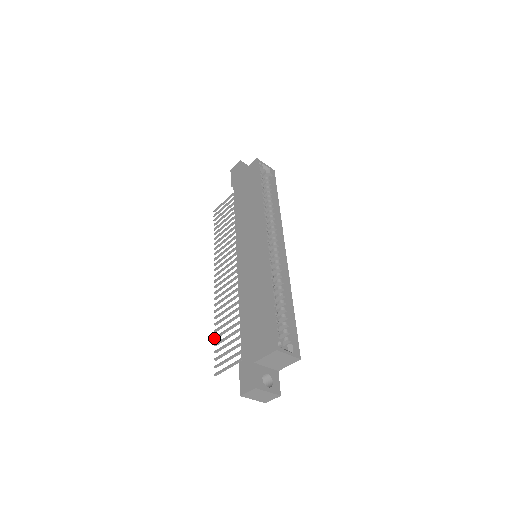
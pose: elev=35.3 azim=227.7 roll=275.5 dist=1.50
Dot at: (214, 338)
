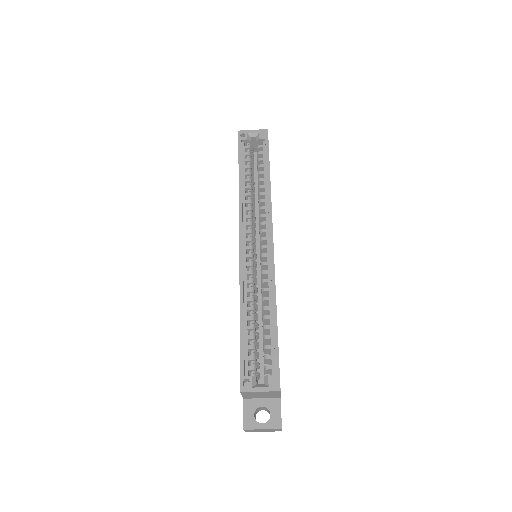
Dot at: occluded
